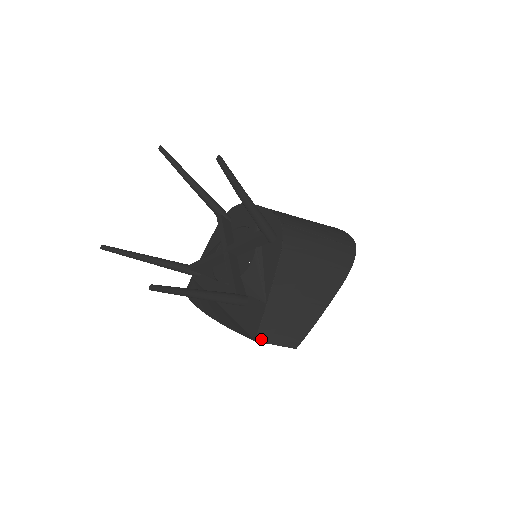
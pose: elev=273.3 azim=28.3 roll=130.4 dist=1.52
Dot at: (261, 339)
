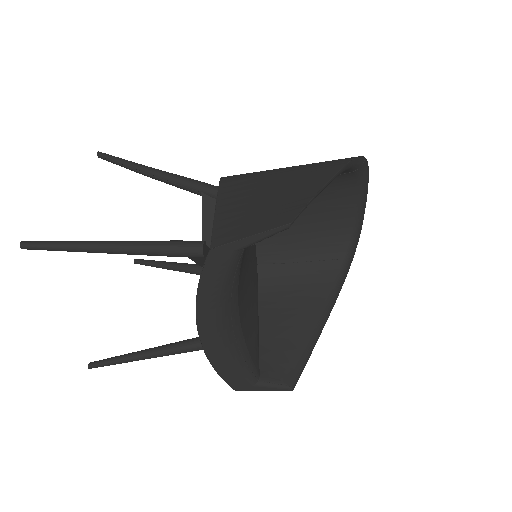
Dot at: (221, 243)
